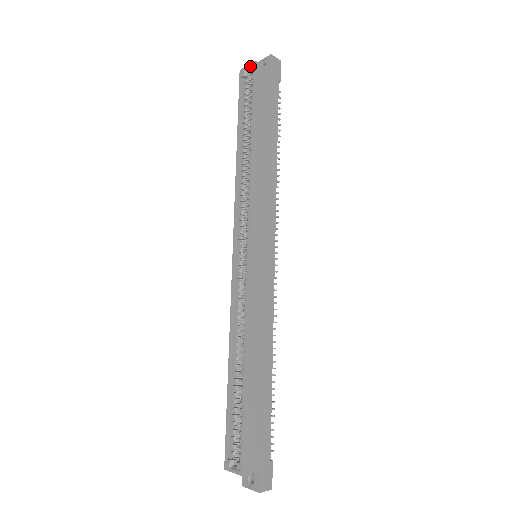
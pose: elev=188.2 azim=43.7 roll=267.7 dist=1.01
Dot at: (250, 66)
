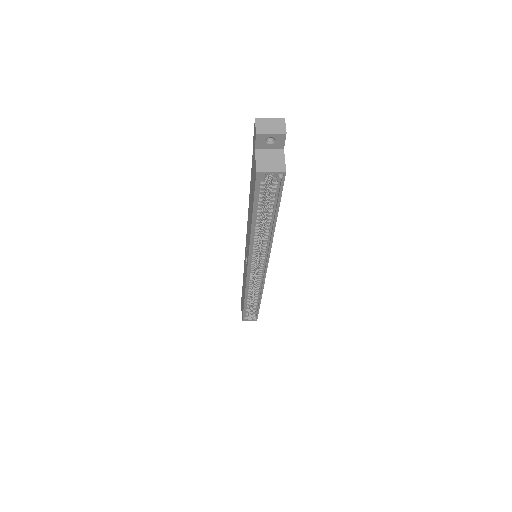
Dot at: (277, 175)
